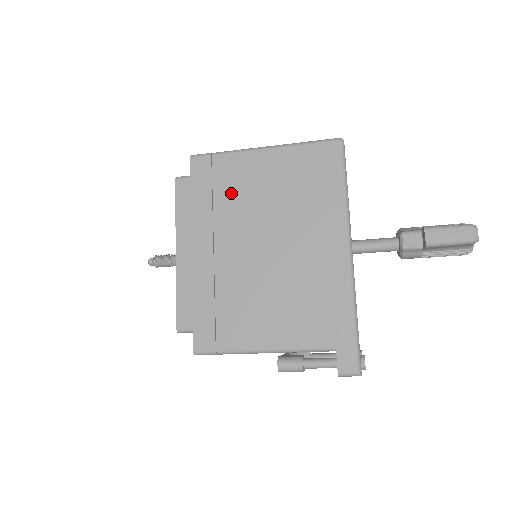
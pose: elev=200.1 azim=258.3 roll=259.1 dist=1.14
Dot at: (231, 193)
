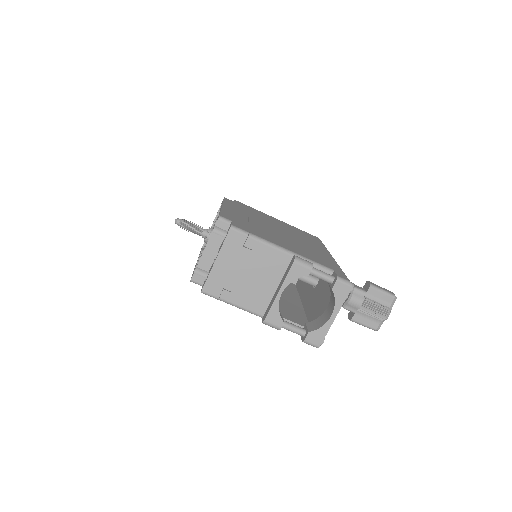
Dot at: (260, 215)
